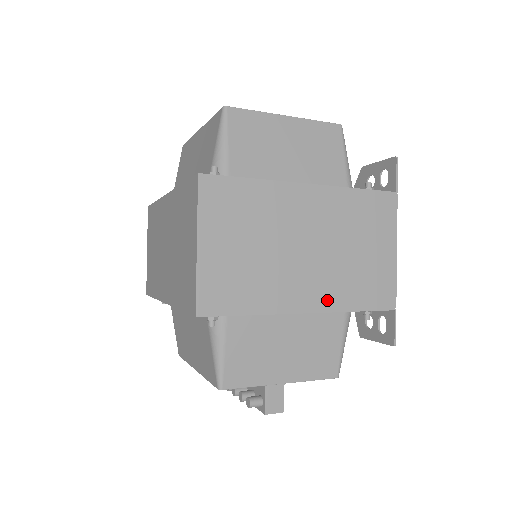
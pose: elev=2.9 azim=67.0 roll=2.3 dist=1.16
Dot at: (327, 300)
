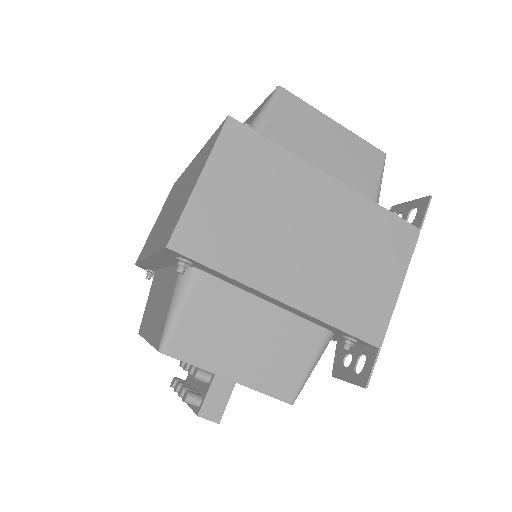
Dot at: (310, 300)
